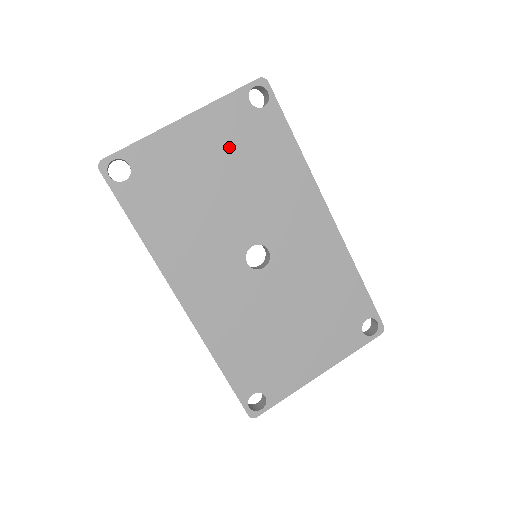
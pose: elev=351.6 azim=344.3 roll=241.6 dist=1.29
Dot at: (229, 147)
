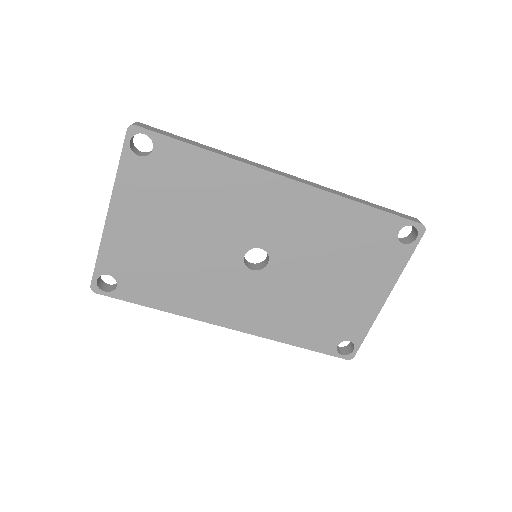
Dot at: (158, 204)
